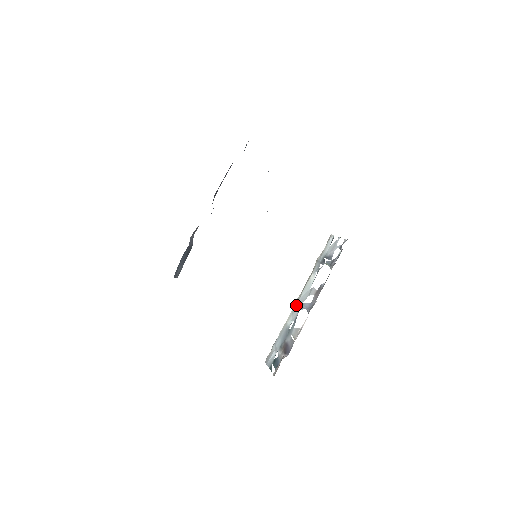
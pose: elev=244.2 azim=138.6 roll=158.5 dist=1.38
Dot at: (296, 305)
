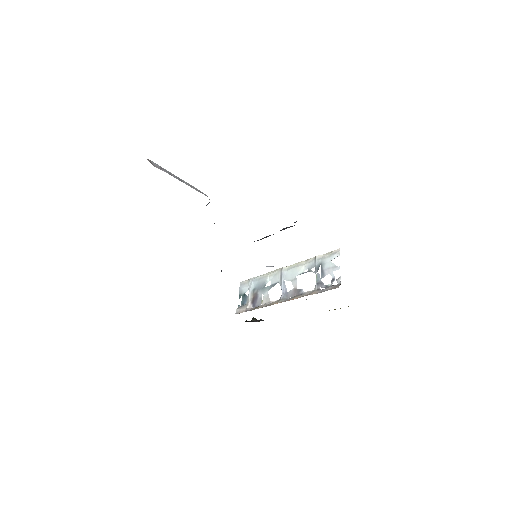
Dot at: (280, 274)
